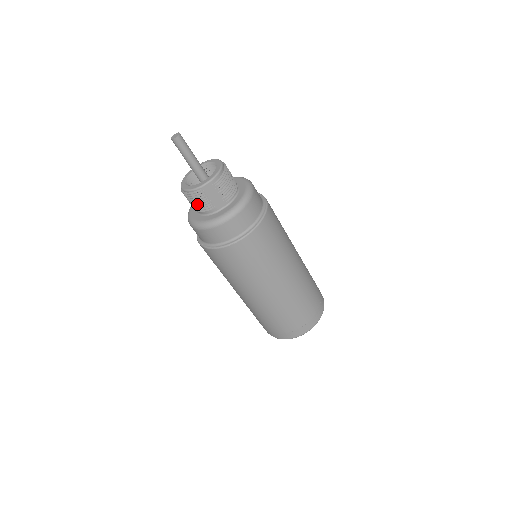
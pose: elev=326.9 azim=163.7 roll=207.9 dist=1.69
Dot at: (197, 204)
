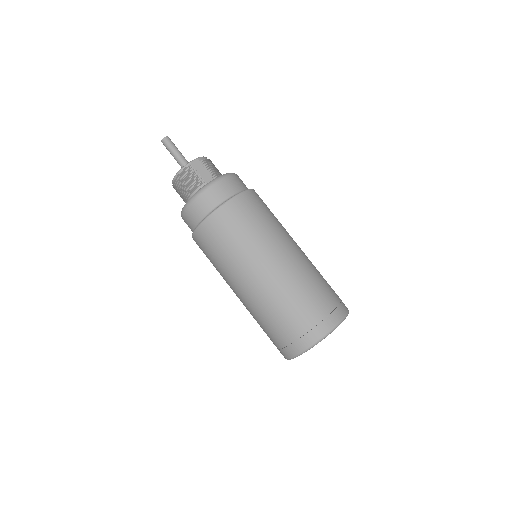
Dot at: (188, 184)
